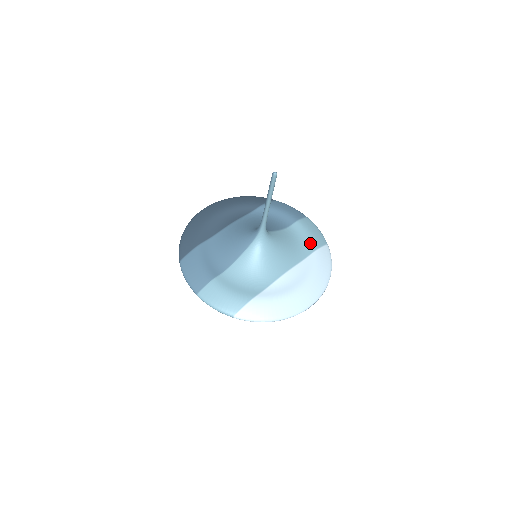
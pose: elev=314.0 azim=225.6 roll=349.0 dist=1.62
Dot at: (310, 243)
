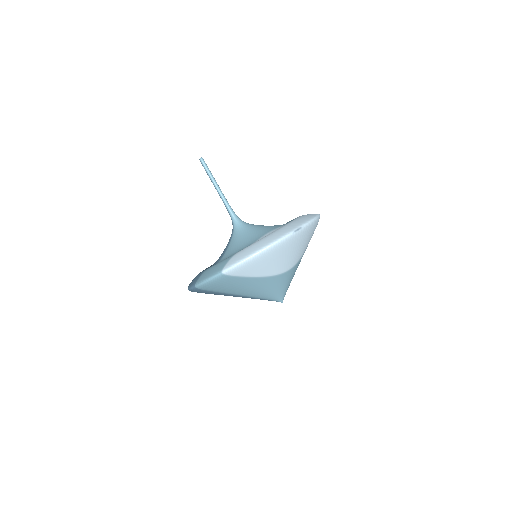
Dot at: (295, 218)
